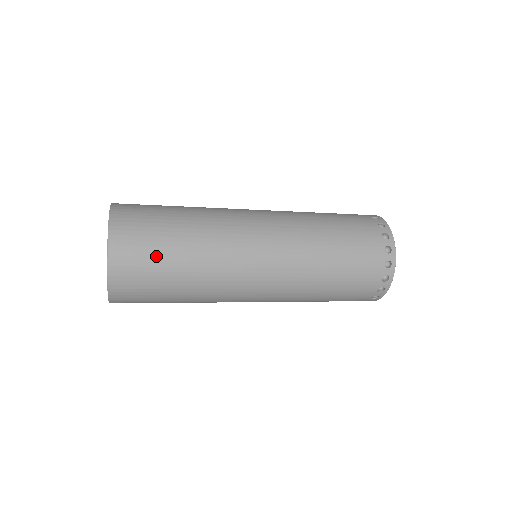
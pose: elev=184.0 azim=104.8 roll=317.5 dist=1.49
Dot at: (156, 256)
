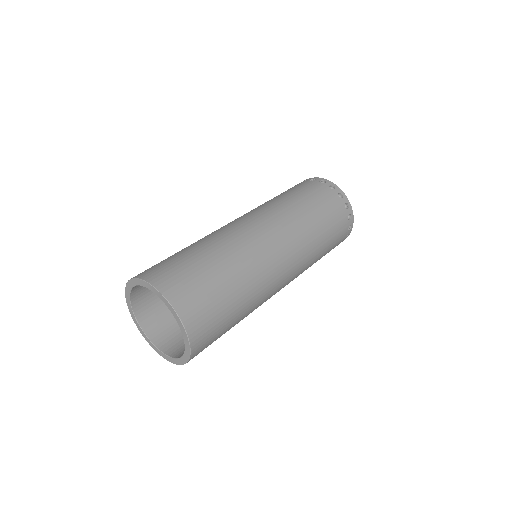
Dot at: (219, 308)
